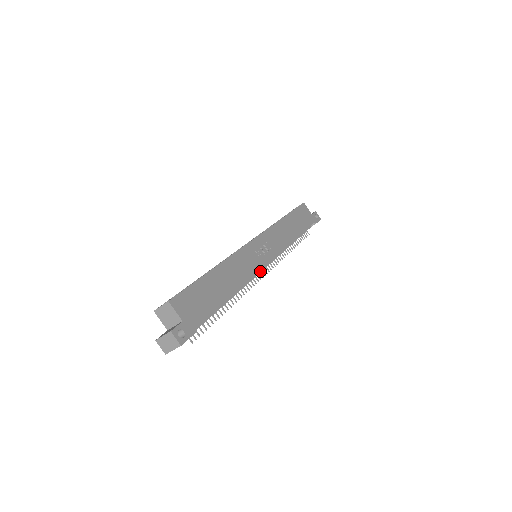
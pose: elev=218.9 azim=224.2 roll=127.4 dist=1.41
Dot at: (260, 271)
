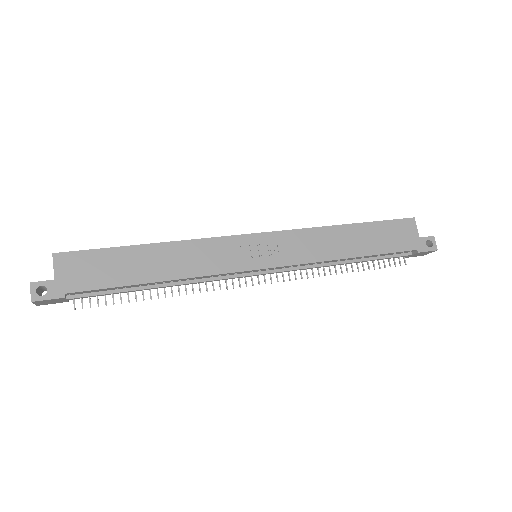
Dot at: (244, 275)
